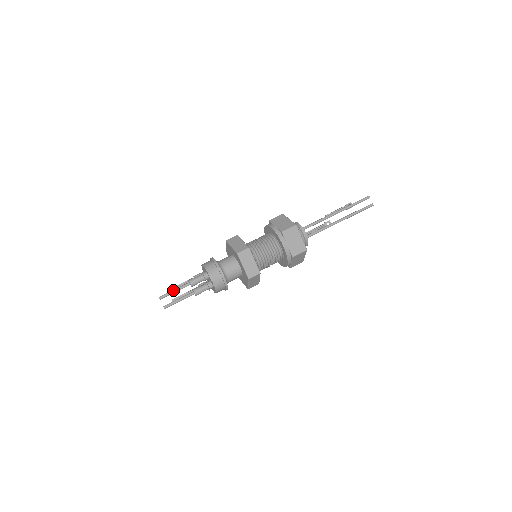
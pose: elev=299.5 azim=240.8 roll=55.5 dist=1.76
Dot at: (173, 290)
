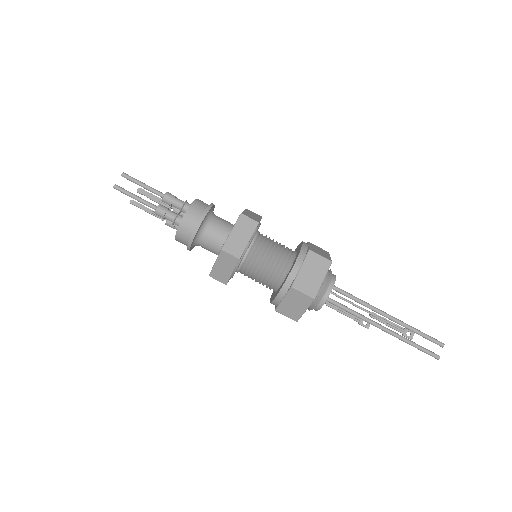
Dot at: occluded
